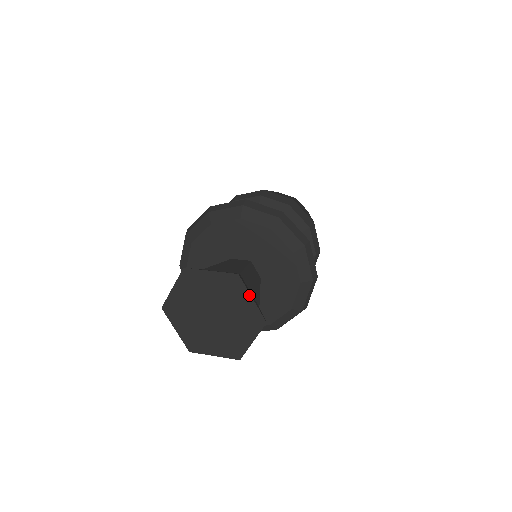
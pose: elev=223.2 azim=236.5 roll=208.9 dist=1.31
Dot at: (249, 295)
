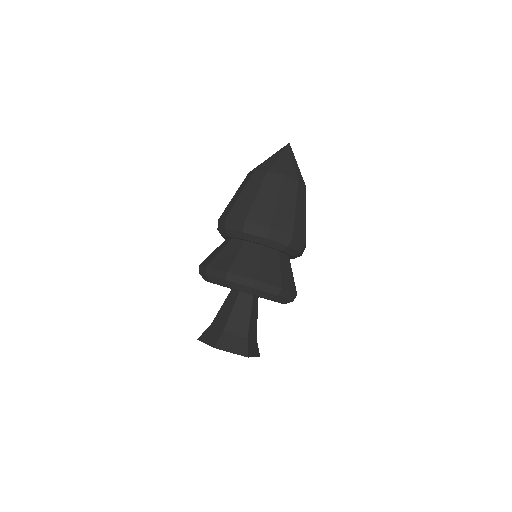
Dot at: occluded
